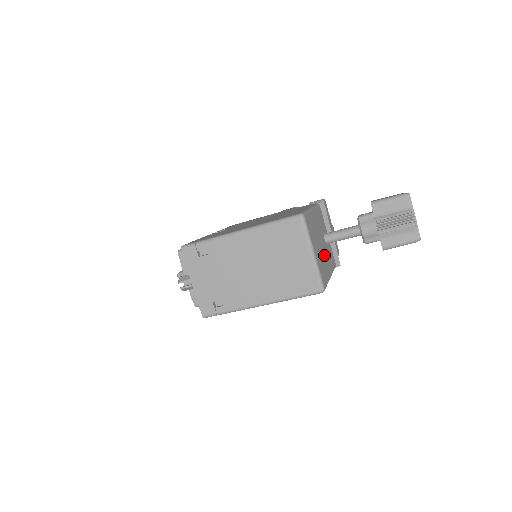
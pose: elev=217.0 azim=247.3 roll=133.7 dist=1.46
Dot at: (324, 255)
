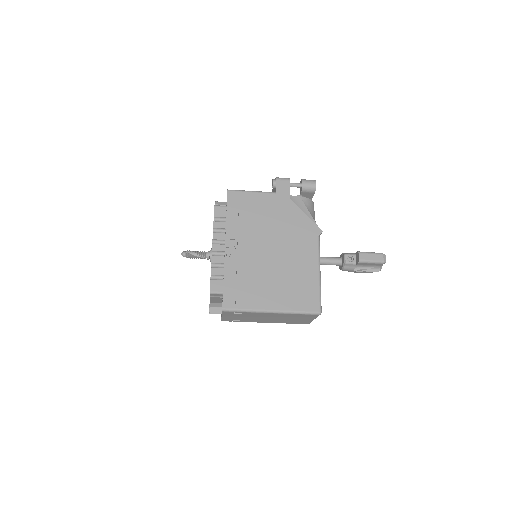
Dot at: occluded
